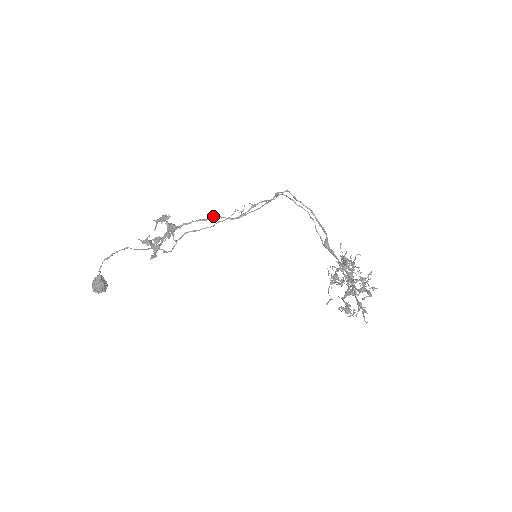
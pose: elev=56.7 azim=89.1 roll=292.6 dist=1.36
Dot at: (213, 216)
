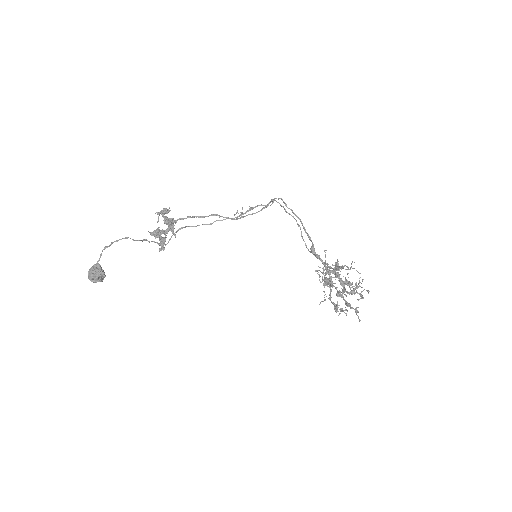
Dot at: (212, 214)
